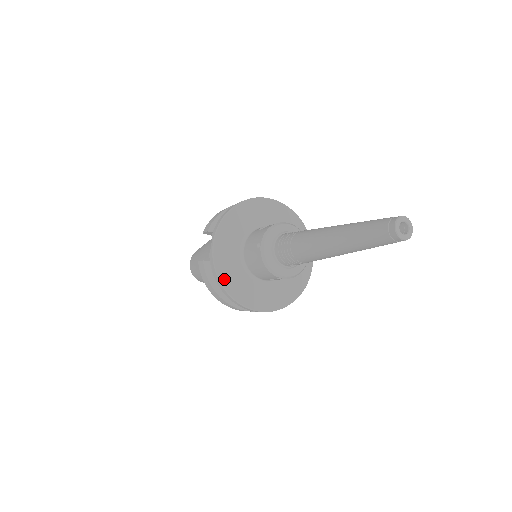
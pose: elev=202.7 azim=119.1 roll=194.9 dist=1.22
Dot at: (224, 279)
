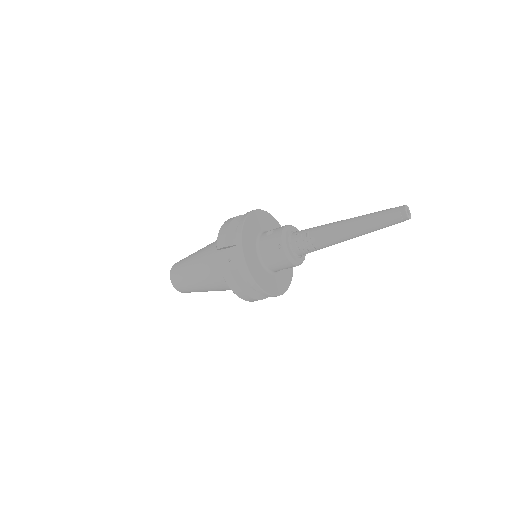
Dot at: (257, 279)
